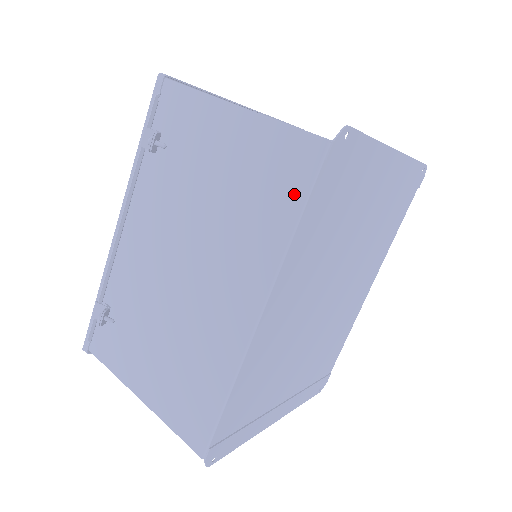
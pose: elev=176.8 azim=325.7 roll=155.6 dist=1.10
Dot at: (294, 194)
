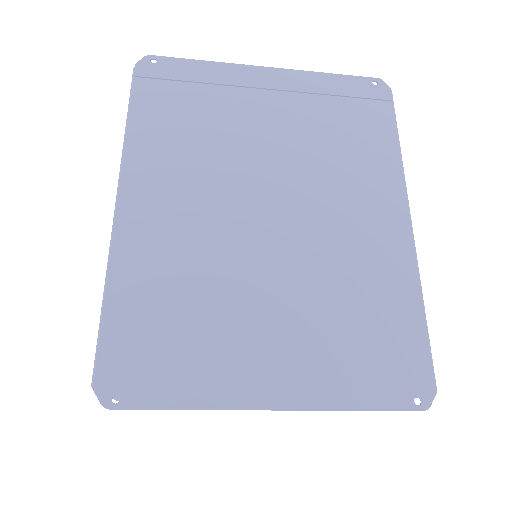
Dot at: occluded
